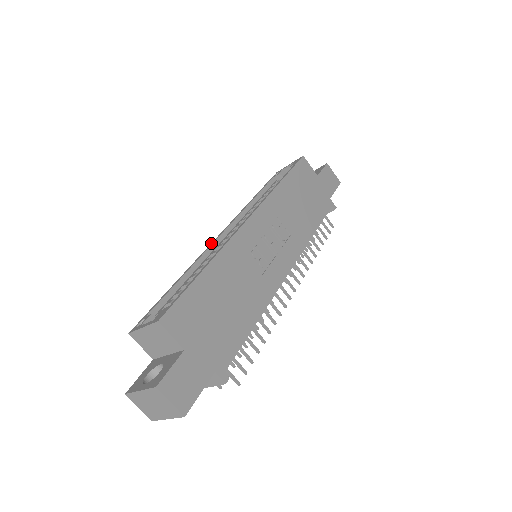
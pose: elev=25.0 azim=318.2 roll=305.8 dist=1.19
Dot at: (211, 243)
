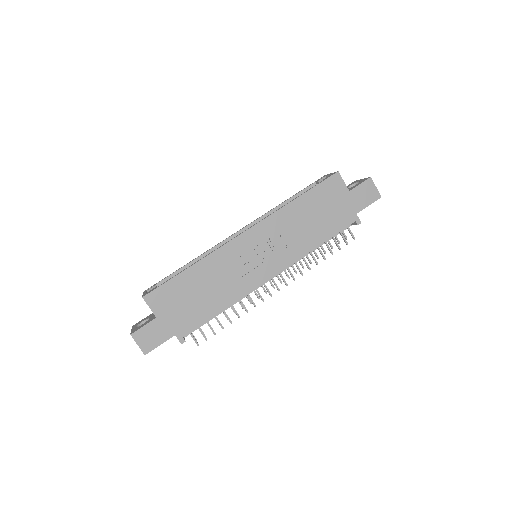
Dot at: occluded
